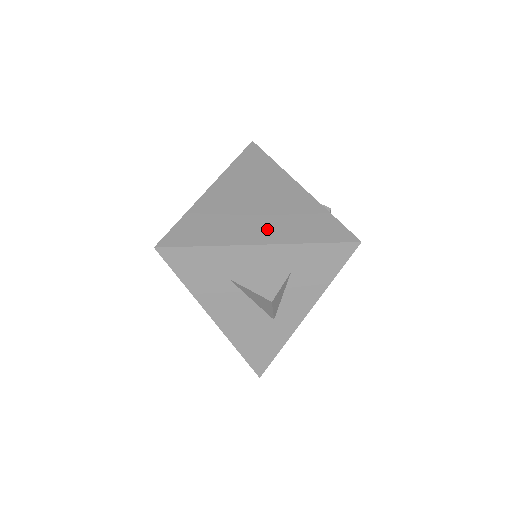
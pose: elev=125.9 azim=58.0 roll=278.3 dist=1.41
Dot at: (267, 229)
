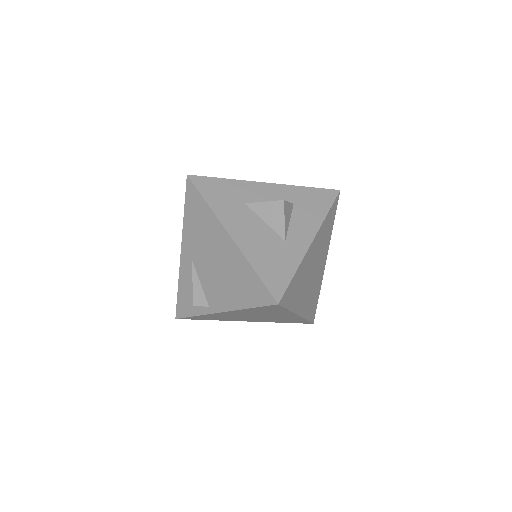
Dot at: occluded
